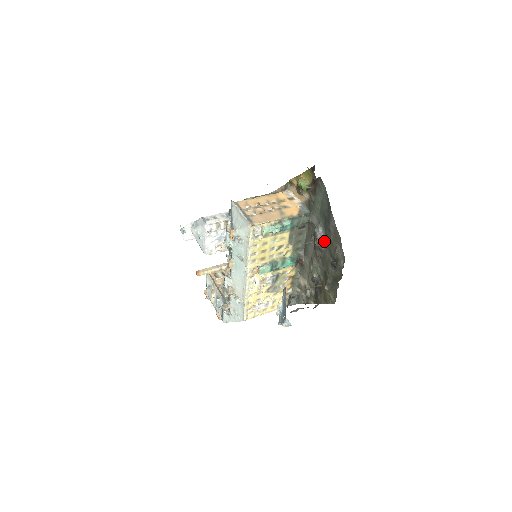
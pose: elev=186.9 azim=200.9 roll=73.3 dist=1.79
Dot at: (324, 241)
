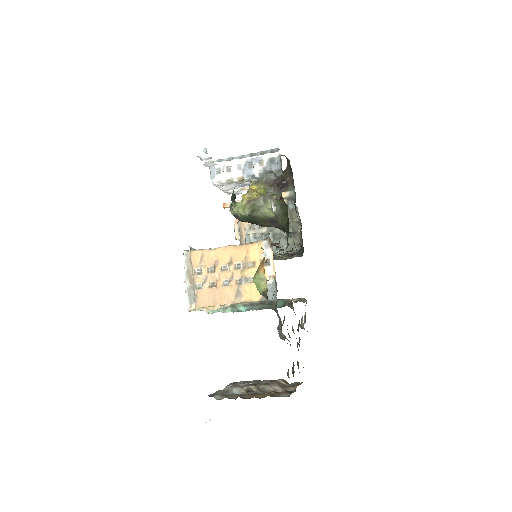
Dot at: (287, 343)
